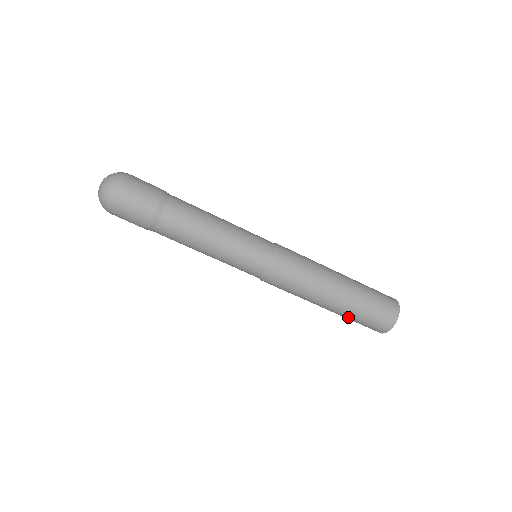
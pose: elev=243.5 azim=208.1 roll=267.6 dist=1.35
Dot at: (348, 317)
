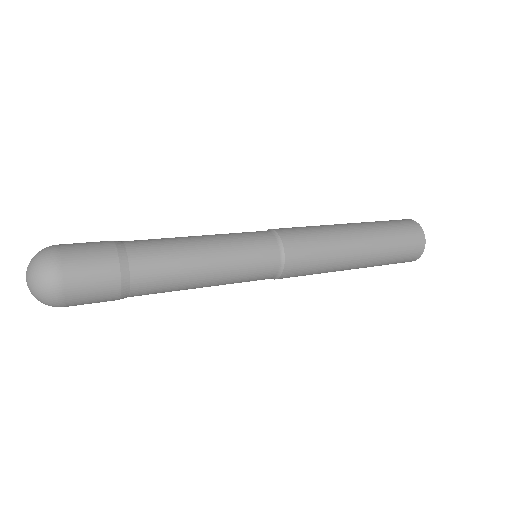
Dot at: (385, 255)
